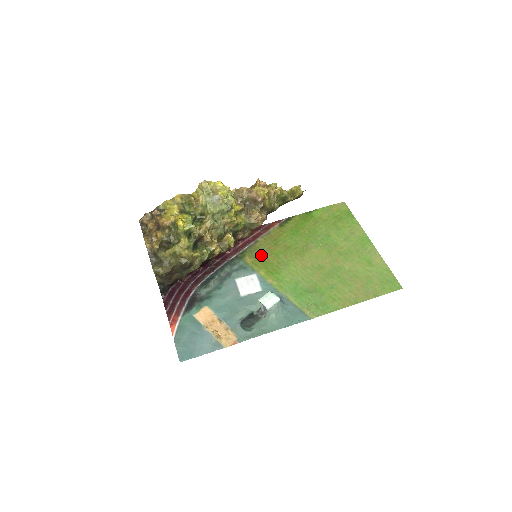
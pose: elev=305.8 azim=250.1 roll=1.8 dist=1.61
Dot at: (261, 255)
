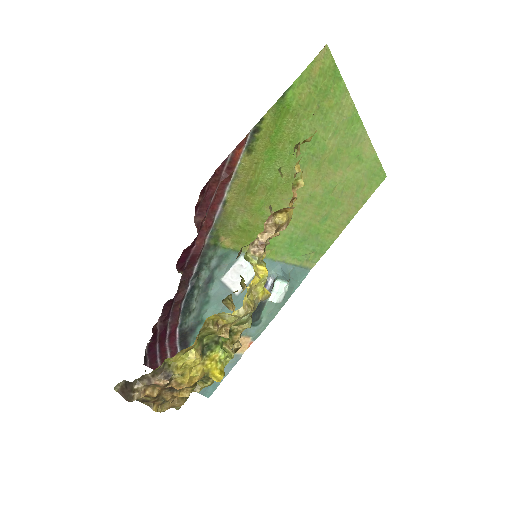
Dot at: (240, 224)
